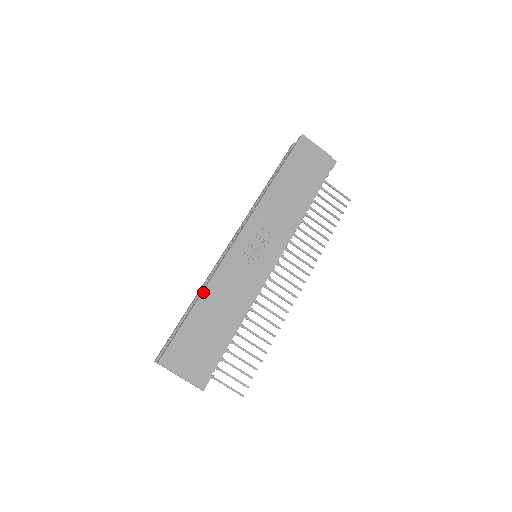
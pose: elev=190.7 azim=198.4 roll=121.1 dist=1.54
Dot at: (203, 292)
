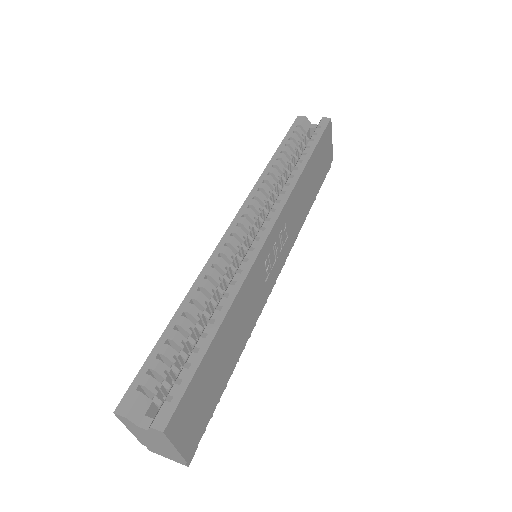
Dot at: (230, 308)
